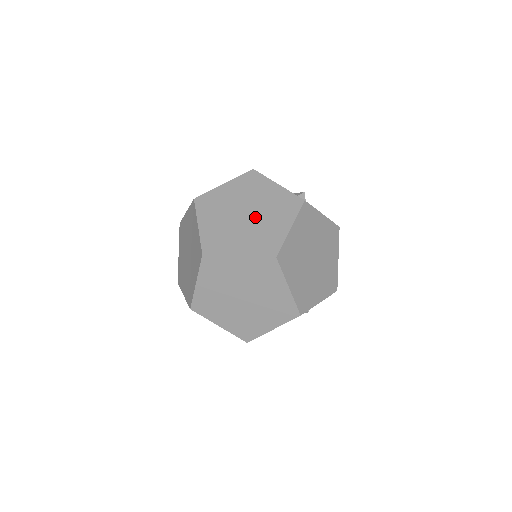
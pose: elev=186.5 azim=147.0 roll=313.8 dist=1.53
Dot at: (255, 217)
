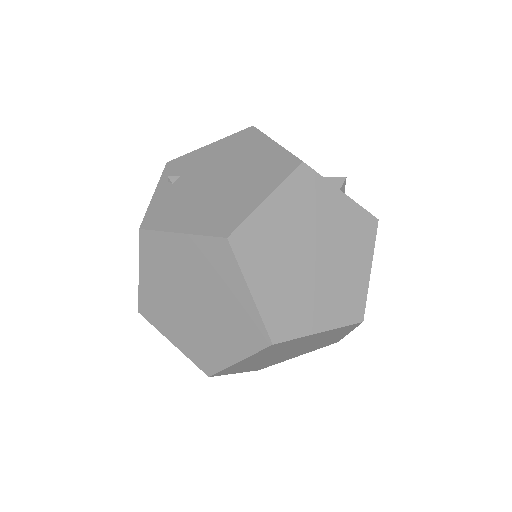
Dot at: (326, 261)
